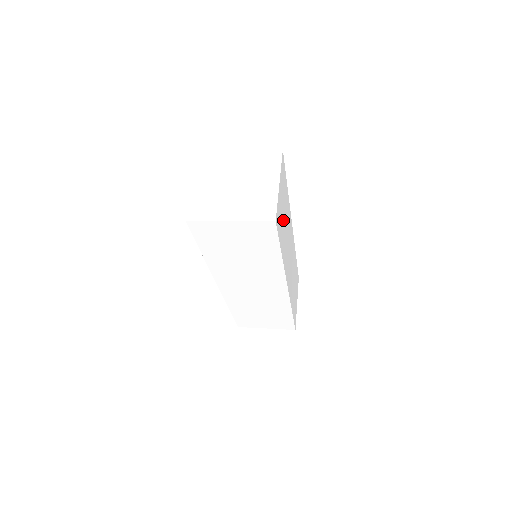
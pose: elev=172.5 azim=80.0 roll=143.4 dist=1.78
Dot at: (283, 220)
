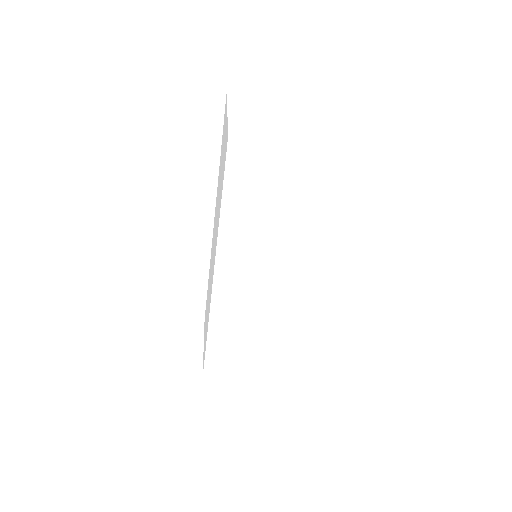
Dot at: occluded
